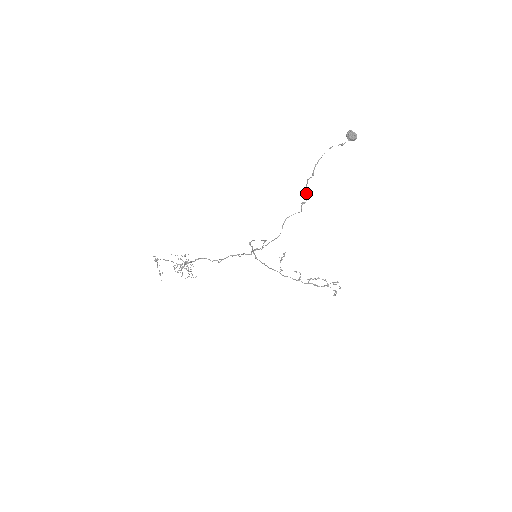
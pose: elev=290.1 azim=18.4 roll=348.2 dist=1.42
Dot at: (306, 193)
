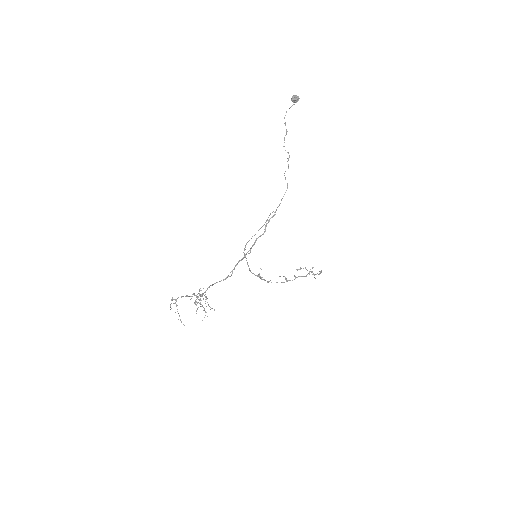
Dot at: occluded
